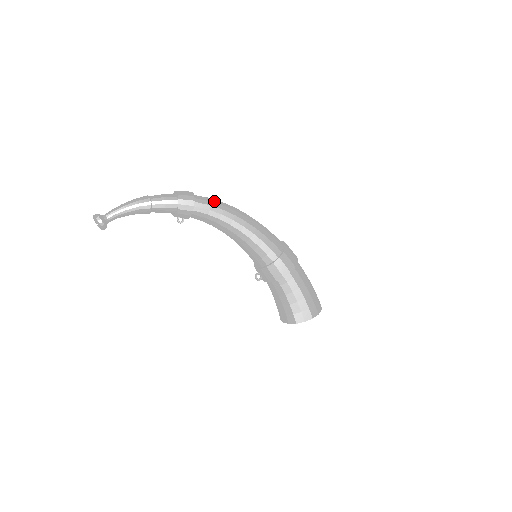
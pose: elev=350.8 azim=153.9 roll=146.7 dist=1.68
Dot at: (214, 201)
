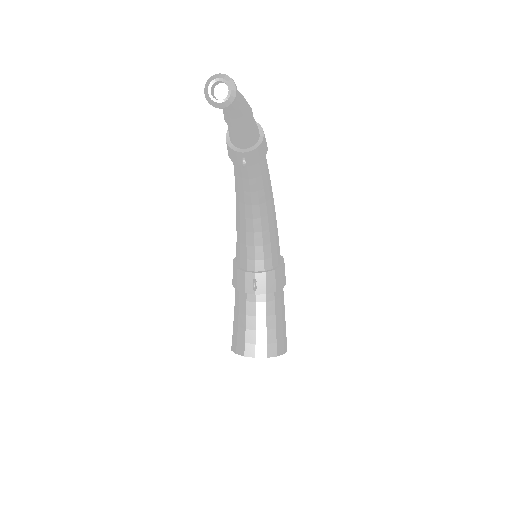
Dot at: occluded
